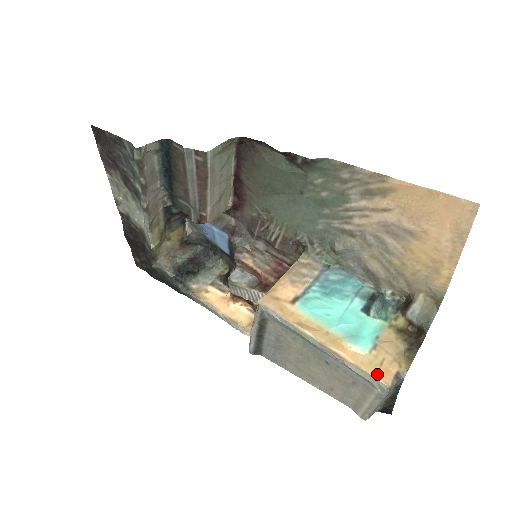
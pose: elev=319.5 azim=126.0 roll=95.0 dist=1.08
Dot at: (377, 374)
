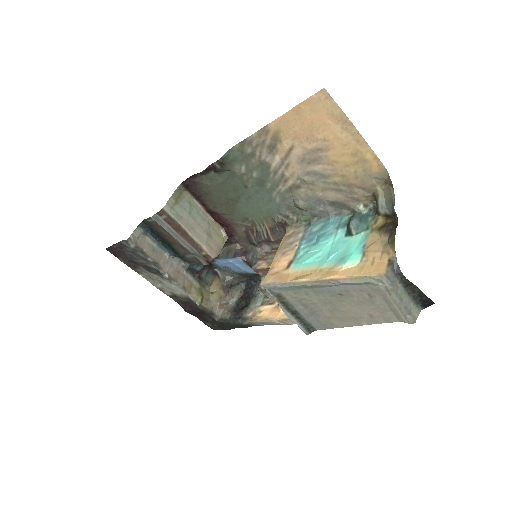
Dot at: (369, 272)
